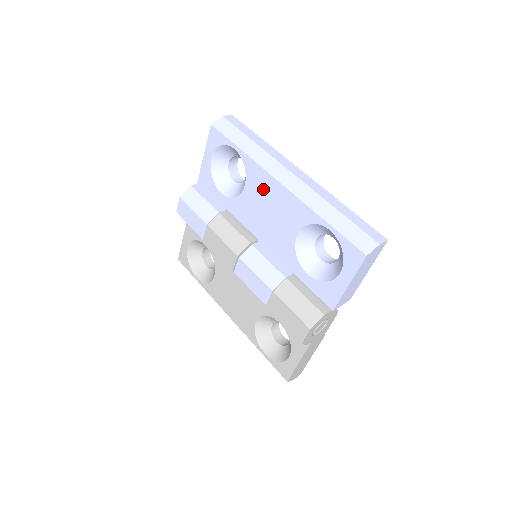
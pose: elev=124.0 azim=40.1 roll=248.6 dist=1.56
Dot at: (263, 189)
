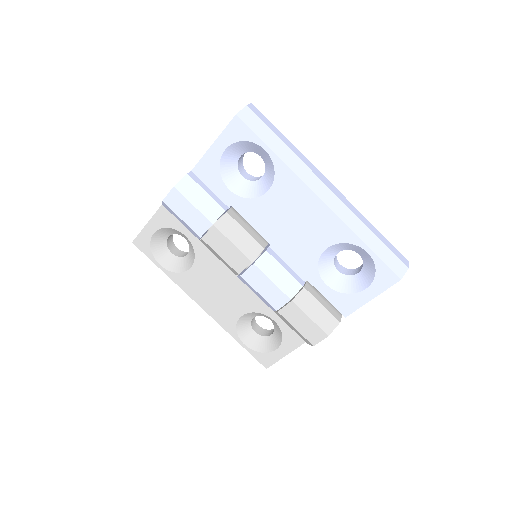
Dot at: (295, 199)
